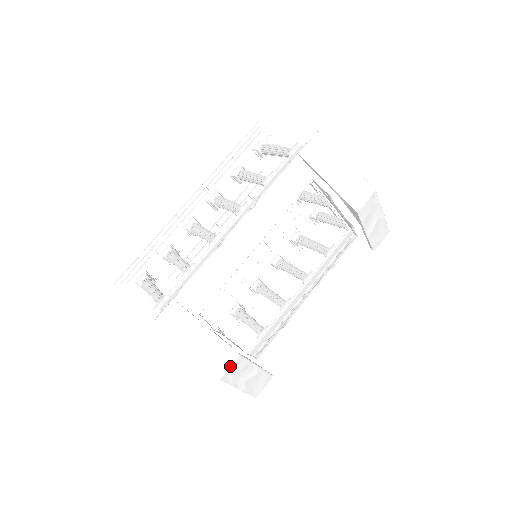
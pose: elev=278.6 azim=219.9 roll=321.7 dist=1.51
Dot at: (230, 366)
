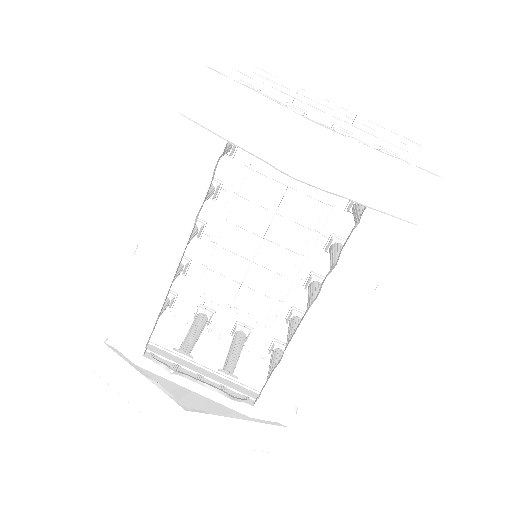
Dot at: (178, 424)
